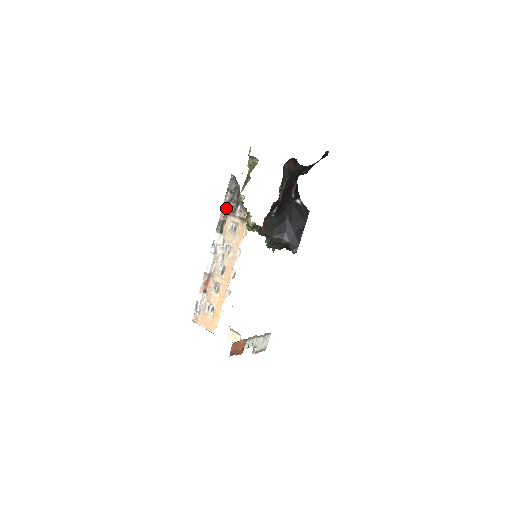
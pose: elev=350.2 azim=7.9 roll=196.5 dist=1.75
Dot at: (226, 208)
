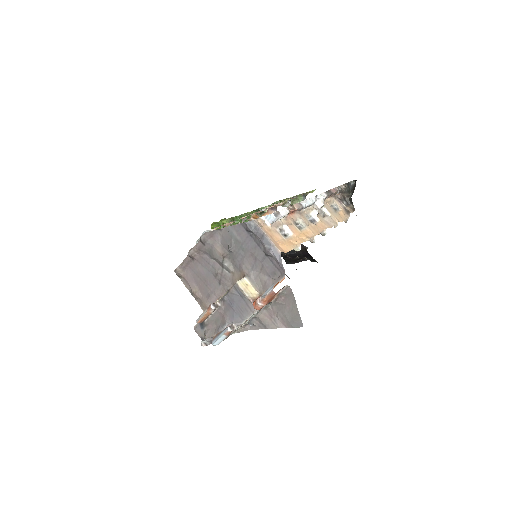
Dot at: (338, 191)
